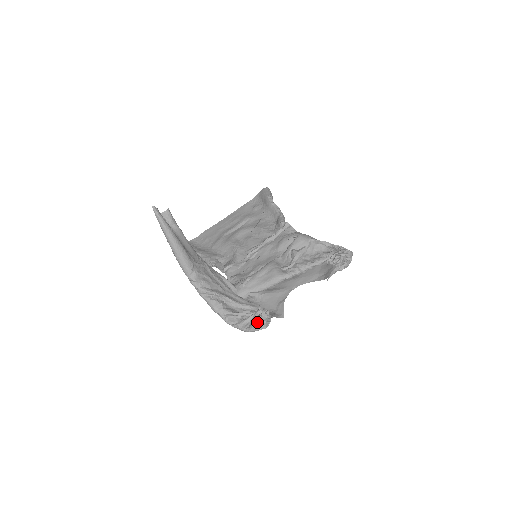
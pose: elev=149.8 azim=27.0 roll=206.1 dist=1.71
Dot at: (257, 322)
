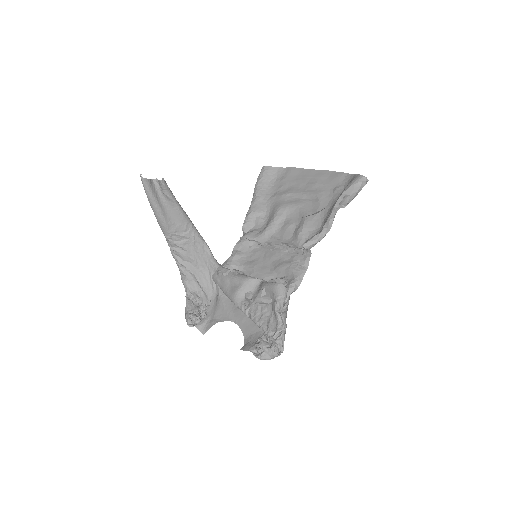
Dot at: (186, 317)
